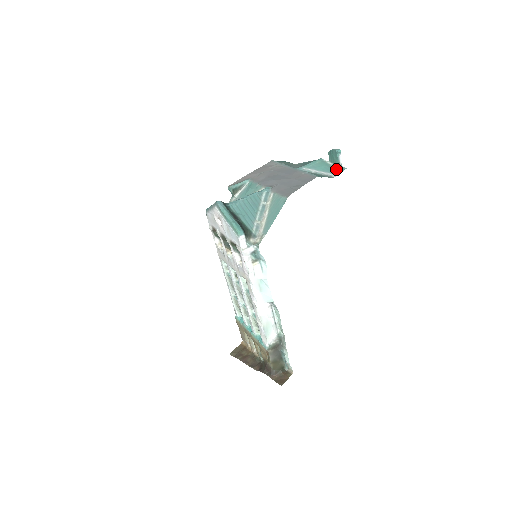
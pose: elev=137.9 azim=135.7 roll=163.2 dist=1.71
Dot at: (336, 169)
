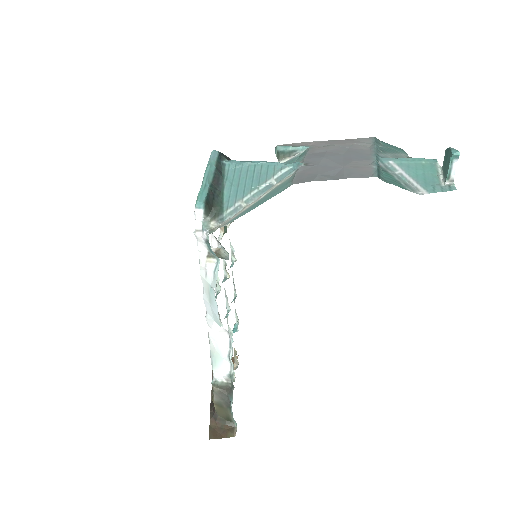
Dot at: (438, 183)
